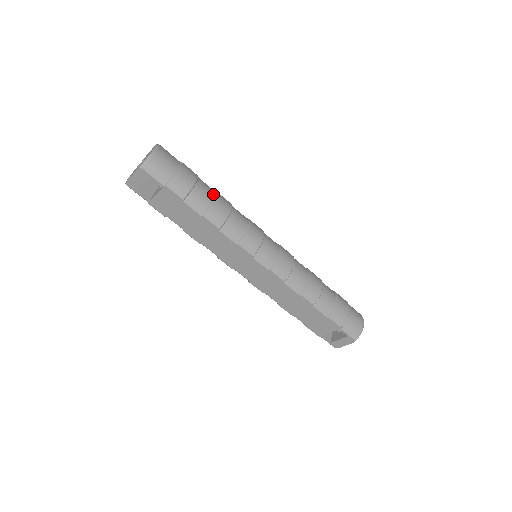
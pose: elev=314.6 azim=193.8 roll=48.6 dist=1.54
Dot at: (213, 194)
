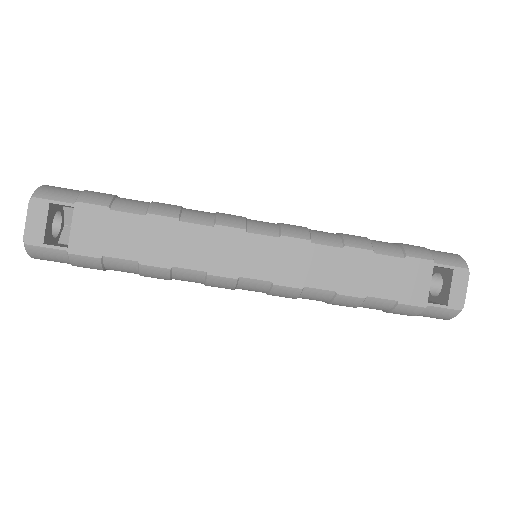
Dot at: occluded
